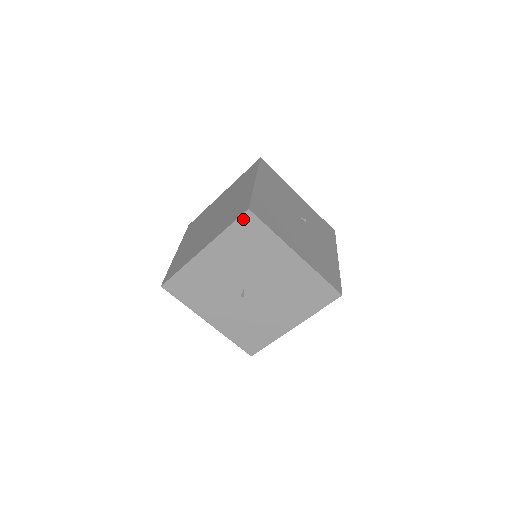
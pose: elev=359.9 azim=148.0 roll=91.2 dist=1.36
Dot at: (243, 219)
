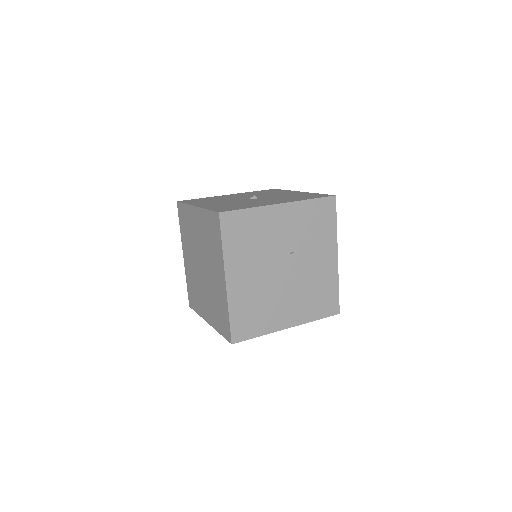
Dot at: occluded
